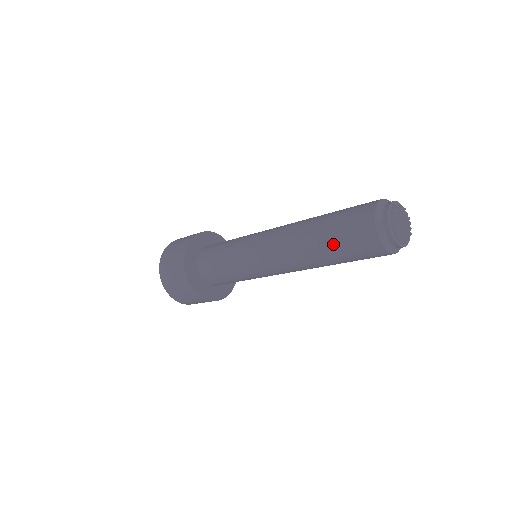
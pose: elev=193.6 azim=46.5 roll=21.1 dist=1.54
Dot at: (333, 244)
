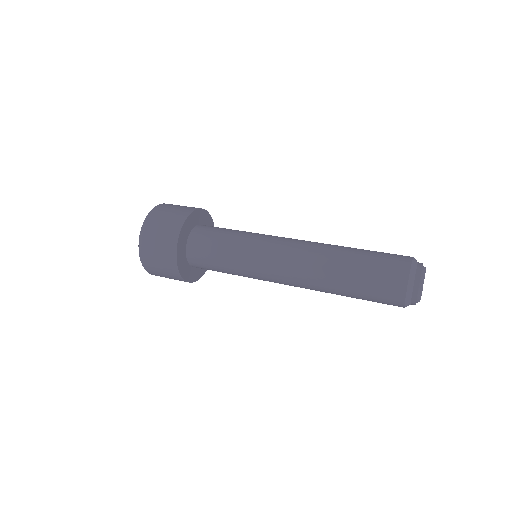
Dot at: (357, 291)
